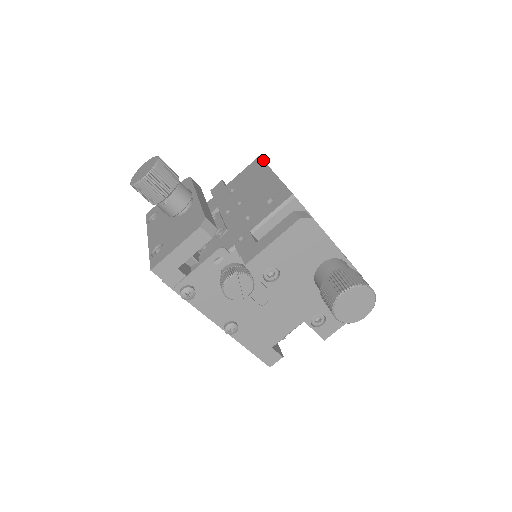
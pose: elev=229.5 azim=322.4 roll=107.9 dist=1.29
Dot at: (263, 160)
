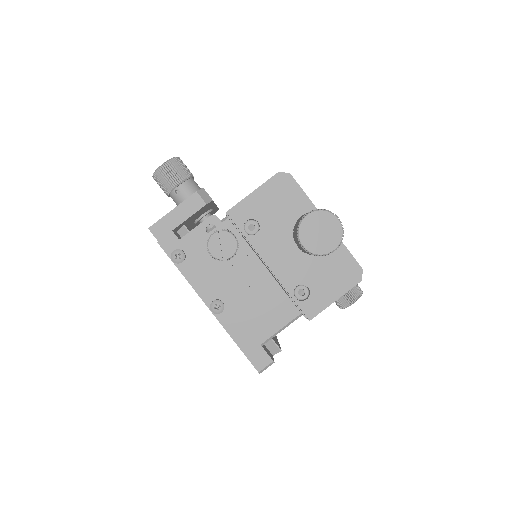
Dot at: occluded
